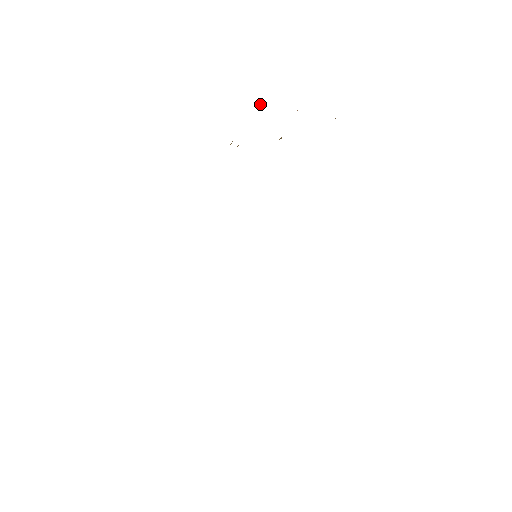
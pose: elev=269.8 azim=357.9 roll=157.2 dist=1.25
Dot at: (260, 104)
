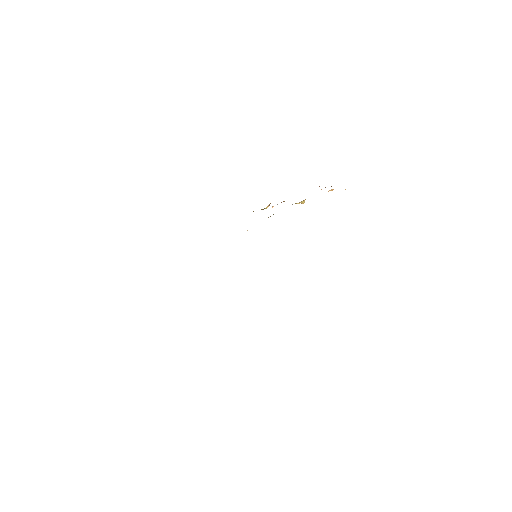
Dot at: occluded
